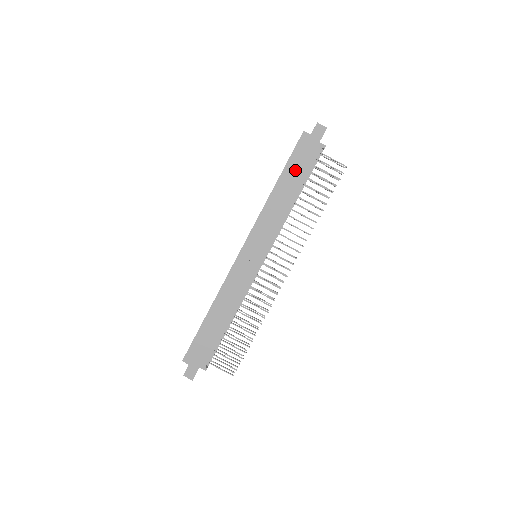
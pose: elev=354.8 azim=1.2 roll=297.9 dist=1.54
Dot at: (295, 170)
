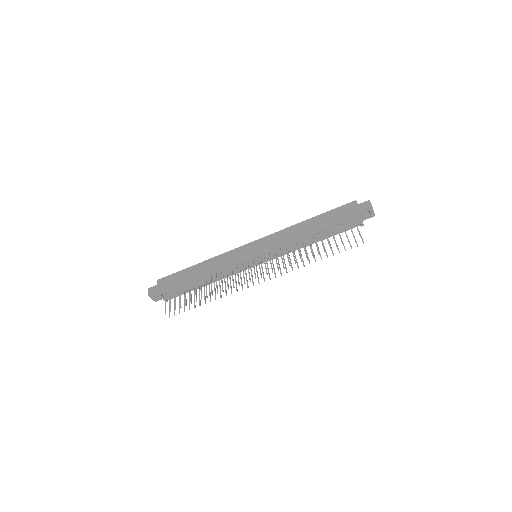
Dot at: (327, 218)
